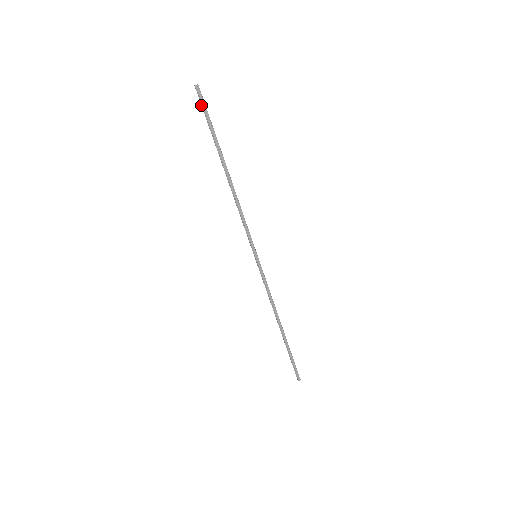
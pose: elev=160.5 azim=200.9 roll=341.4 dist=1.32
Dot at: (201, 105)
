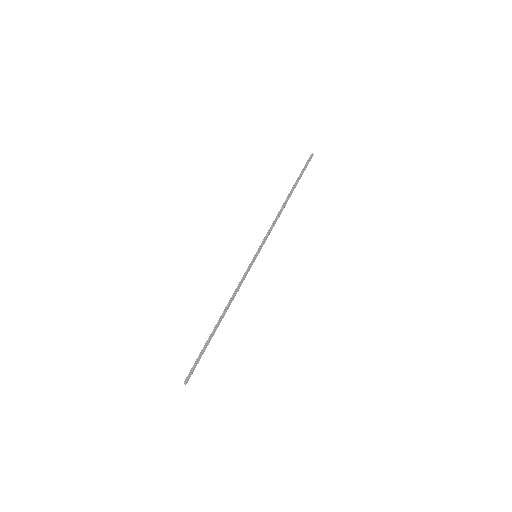
Dot at: (306, 162)
